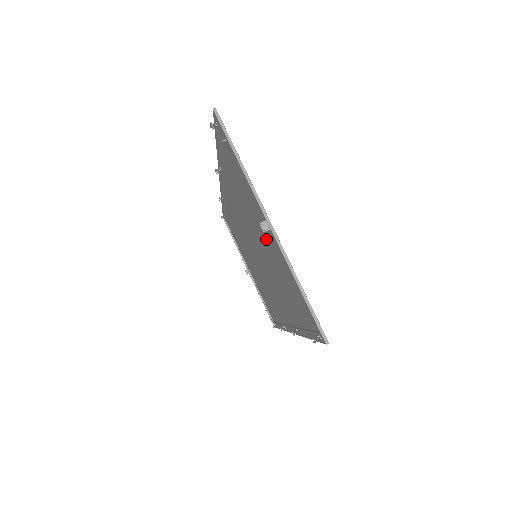
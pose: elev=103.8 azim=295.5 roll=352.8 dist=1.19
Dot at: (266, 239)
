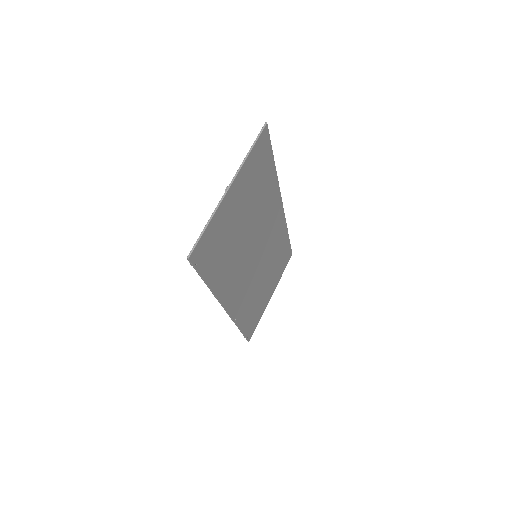
Dot at: (238, 213)
